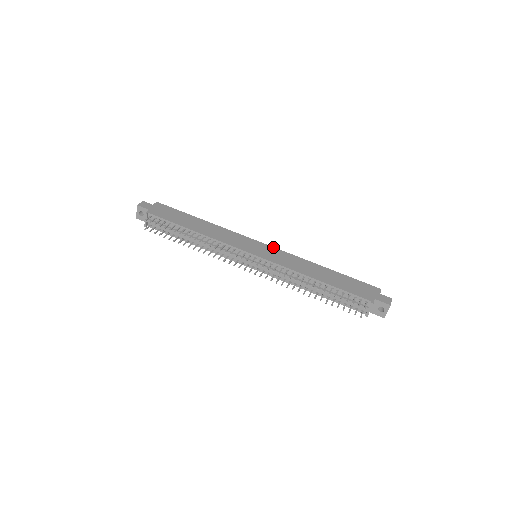
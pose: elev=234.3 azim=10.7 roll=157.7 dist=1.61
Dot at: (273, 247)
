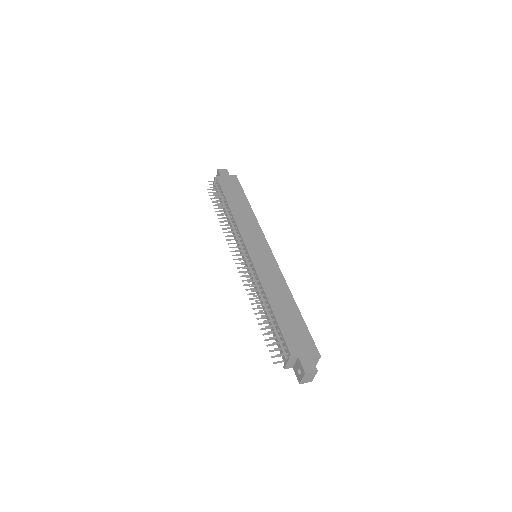
Dot at: (274, 257)
